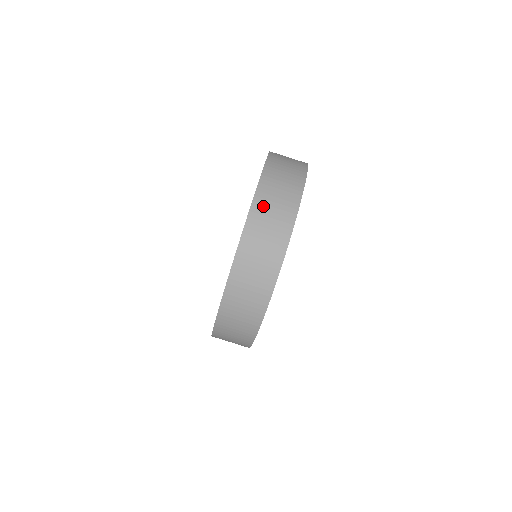
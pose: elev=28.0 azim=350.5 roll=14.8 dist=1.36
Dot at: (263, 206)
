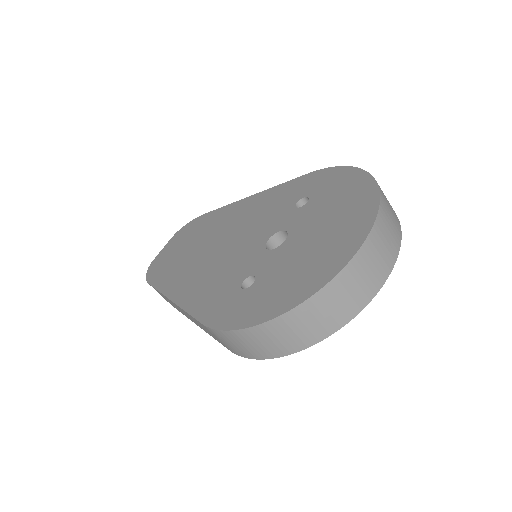
Dot at: (383, 224)
